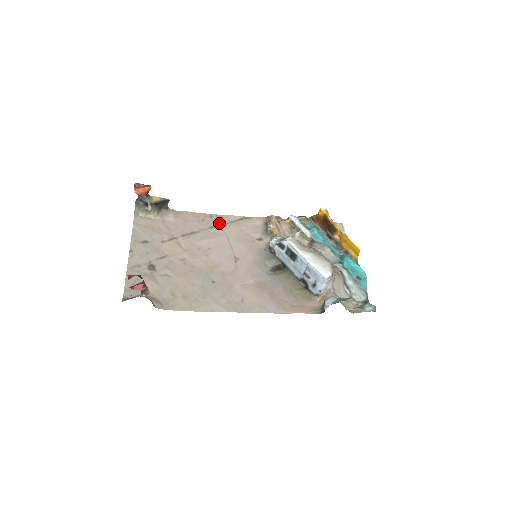
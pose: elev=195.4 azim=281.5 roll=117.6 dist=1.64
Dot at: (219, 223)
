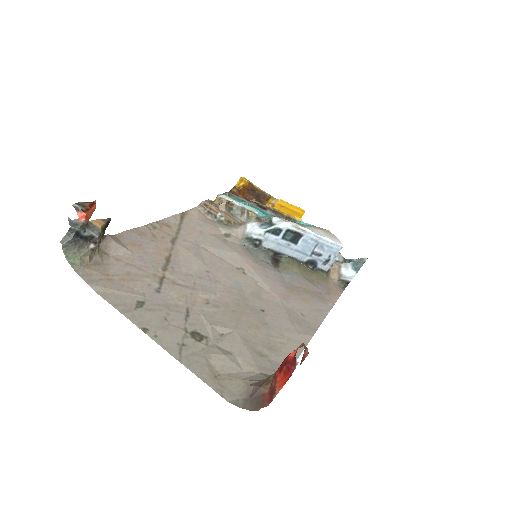
Dot at: (172, 232)
